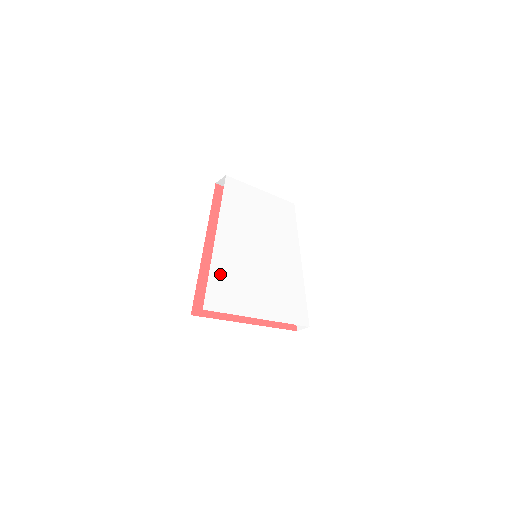
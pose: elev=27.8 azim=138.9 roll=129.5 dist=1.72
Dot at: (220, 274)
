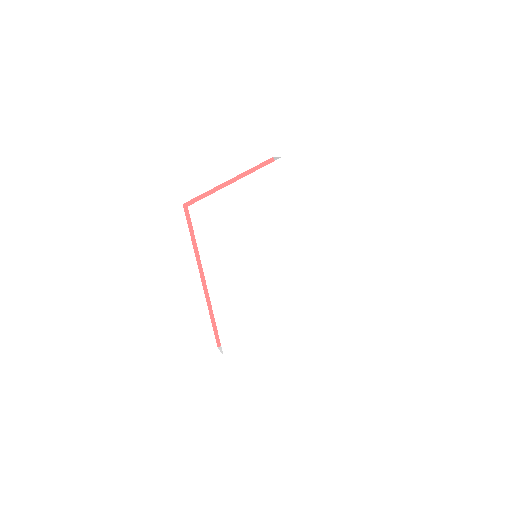
Dot at: (226, 315)
